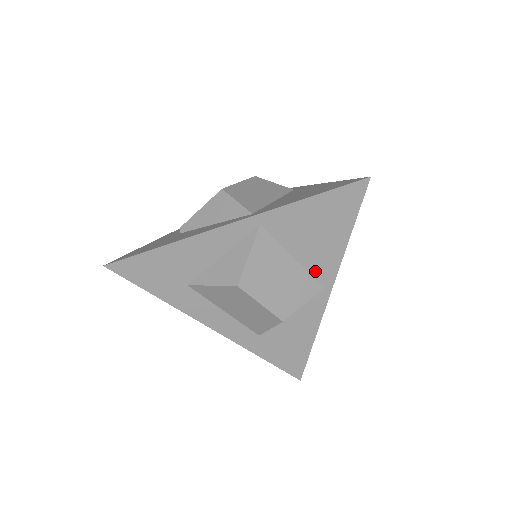
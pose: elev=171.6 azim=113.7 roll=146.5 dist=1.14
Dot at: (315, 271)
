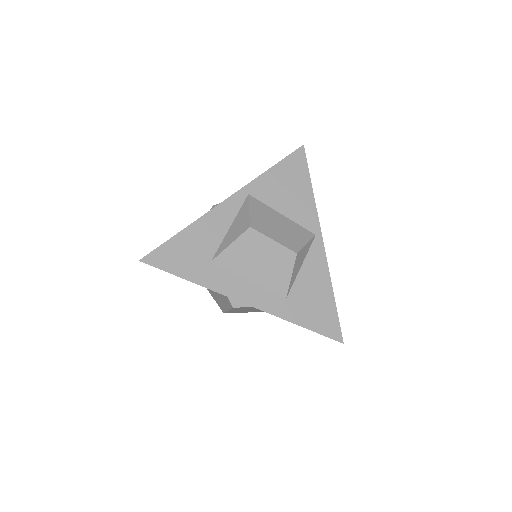
Dot at: (302, 222)
